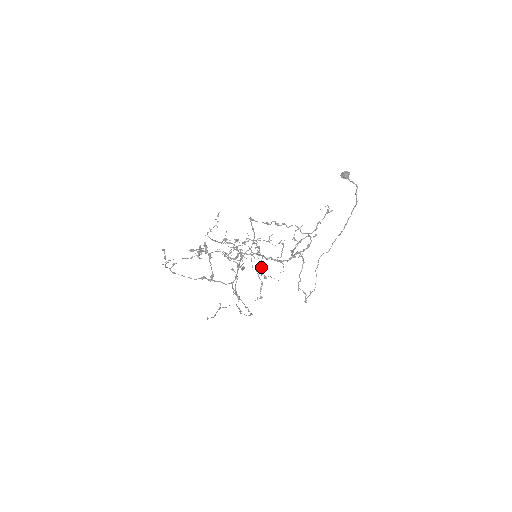
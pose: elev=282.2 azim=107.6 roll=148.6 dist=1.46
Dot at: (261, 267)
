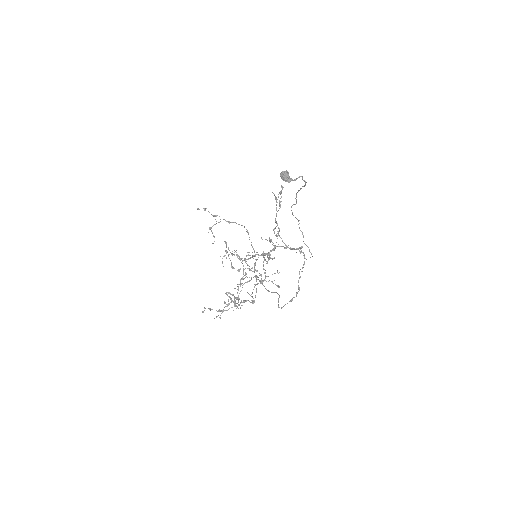
Dot at: occluded
